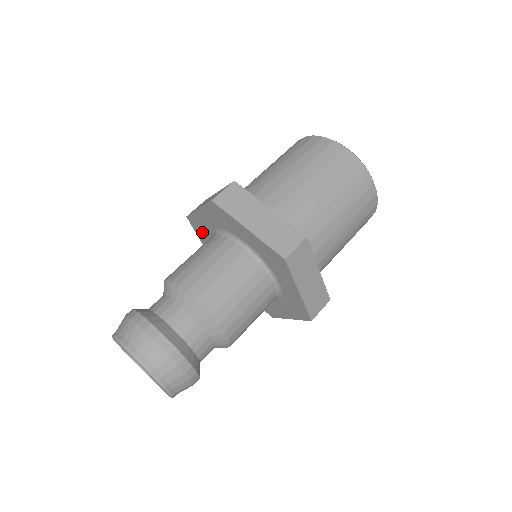
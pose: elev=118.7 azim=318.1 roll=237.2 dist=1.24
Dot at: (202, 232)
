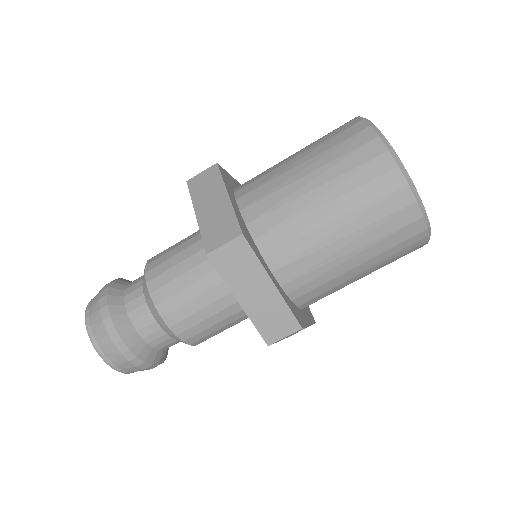
Dot at: occluded
